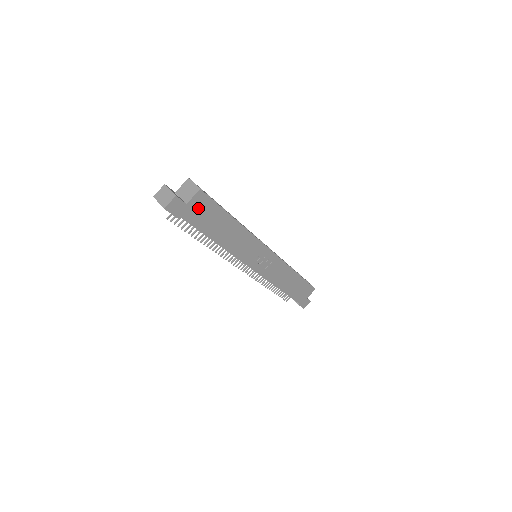
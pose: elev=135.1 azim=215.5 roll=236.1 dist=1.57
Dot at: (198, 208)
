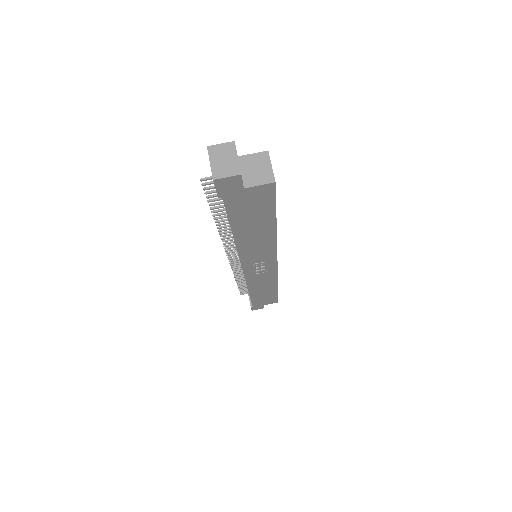
Dot at: (251, 198)
